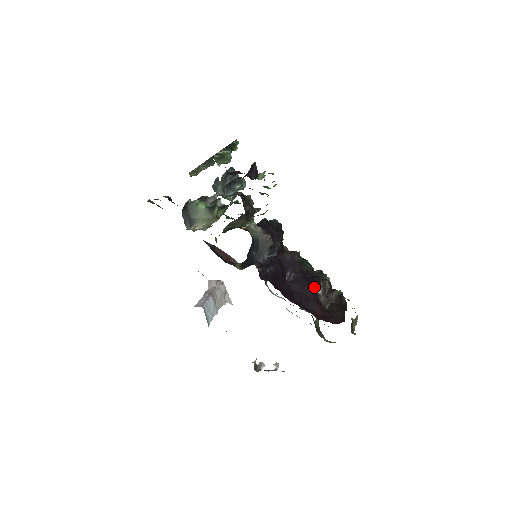
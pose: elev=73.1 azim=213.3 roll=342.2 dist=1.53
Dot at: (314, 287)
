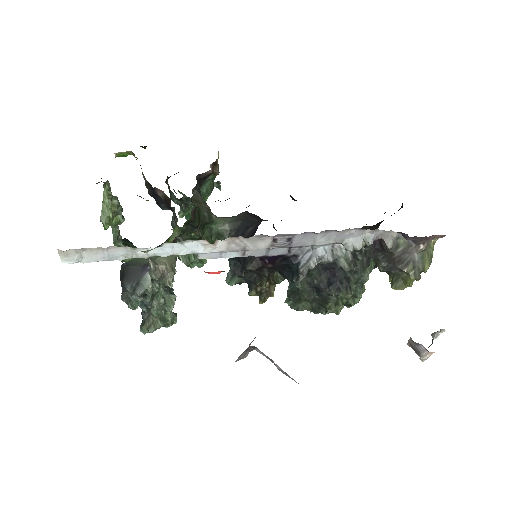
Dot at: occluded
